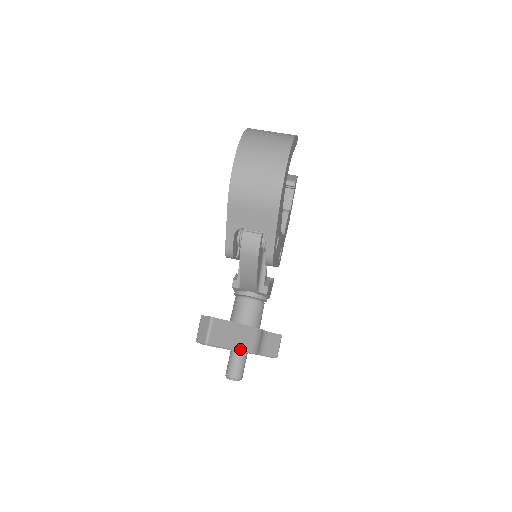
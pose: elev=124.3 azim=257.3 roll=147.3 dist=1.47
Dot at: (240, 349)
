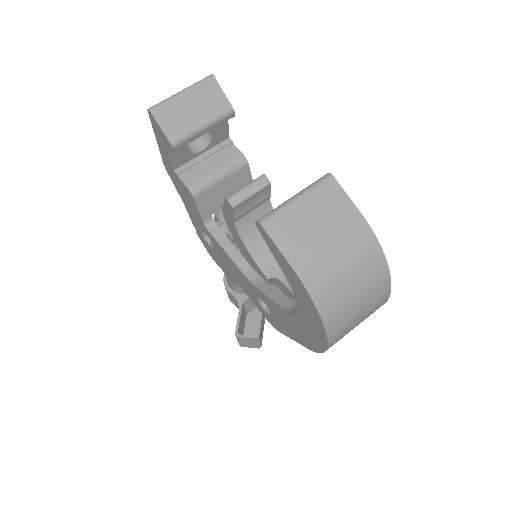
Dot at: occluded
